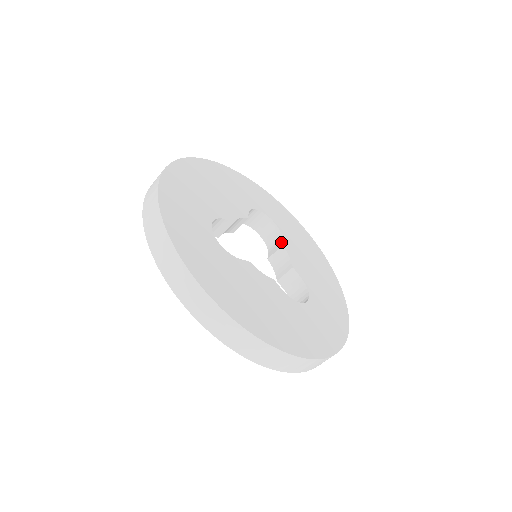
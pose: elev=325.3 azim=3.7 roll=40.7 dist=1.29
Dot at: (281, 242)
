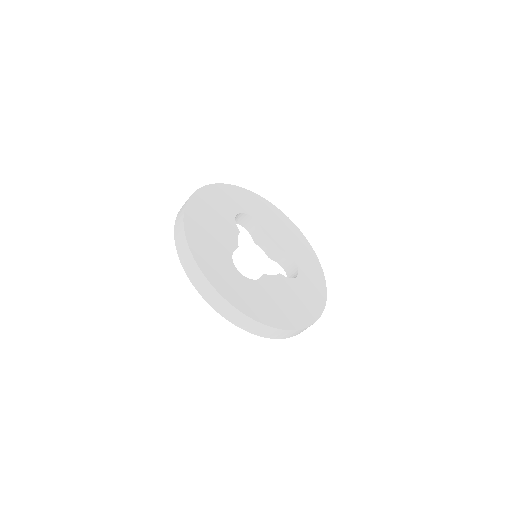
Dot at: (261, 230)
